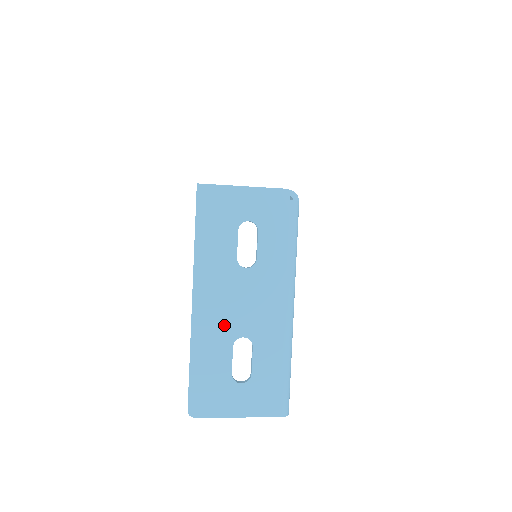
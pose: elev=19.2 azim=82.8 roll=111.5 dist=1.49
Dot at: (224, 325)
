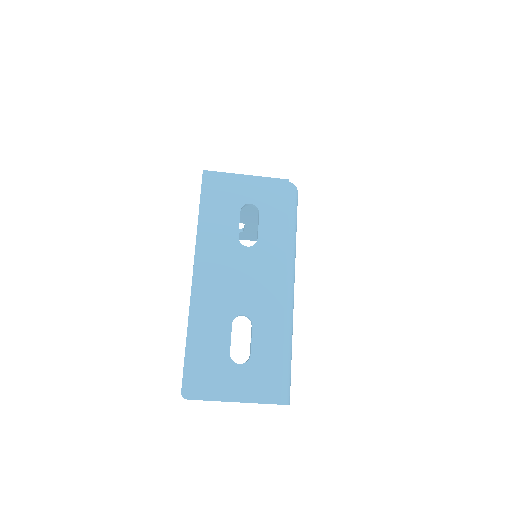
Dot at: (224, 301)
